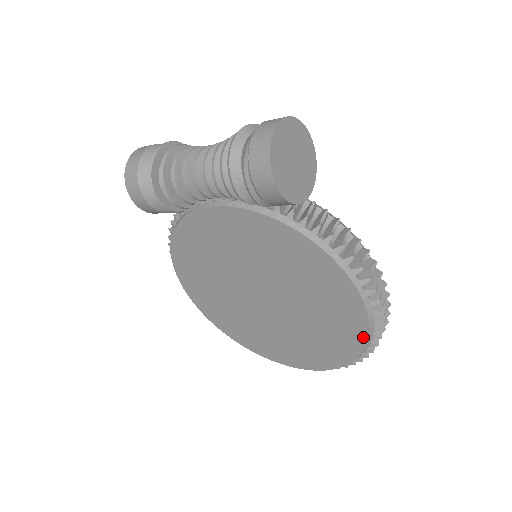
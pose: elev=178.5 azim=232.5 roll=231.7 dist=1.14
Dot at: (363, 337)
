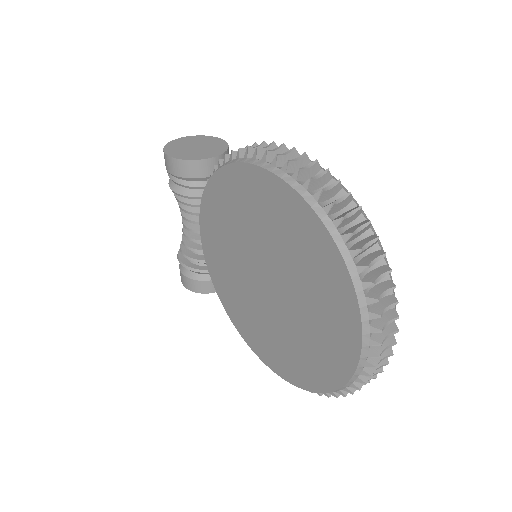
Dot at: (302, 204)
